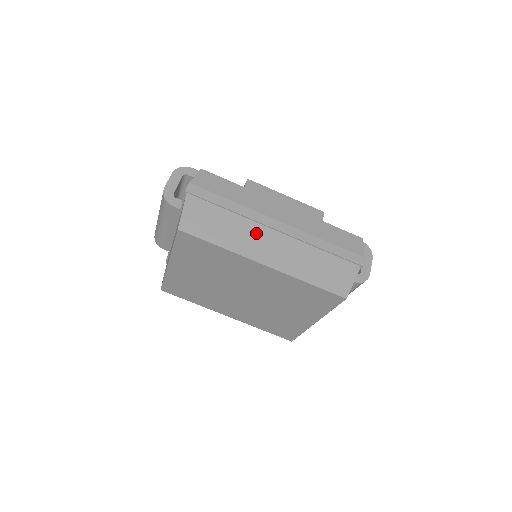
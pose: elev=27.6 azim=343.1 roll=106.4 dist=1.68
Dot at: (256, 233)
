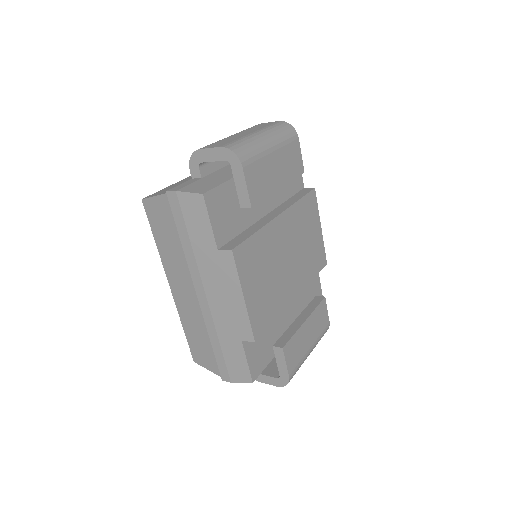
Dot at: (184, 275)
